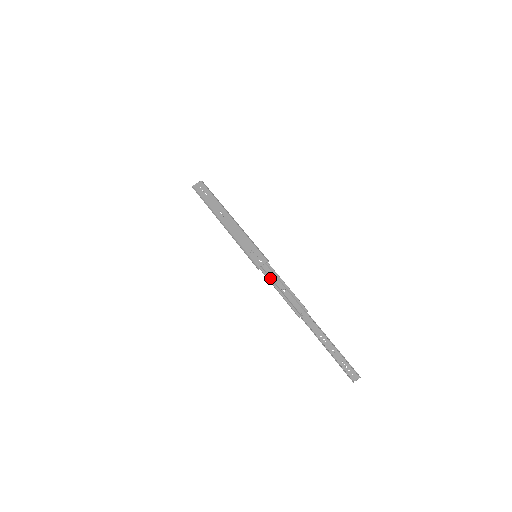
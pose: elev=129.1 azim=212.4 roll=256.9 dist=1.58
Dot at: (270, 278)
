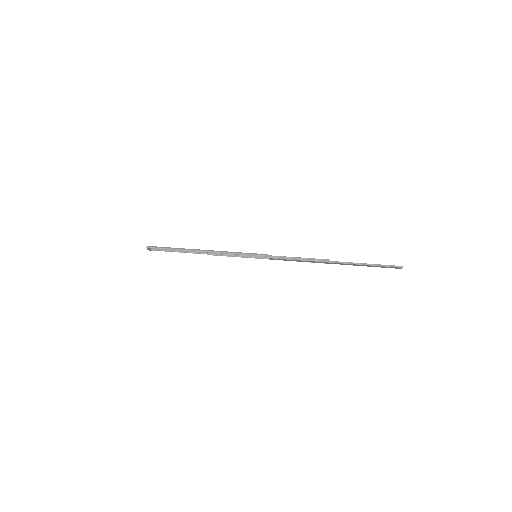
Dot at: (283, 256)
